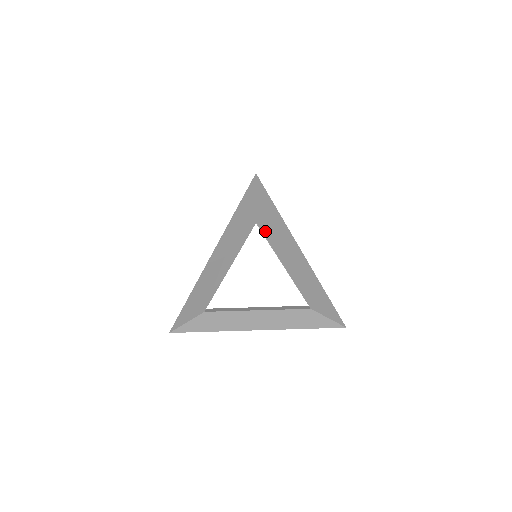
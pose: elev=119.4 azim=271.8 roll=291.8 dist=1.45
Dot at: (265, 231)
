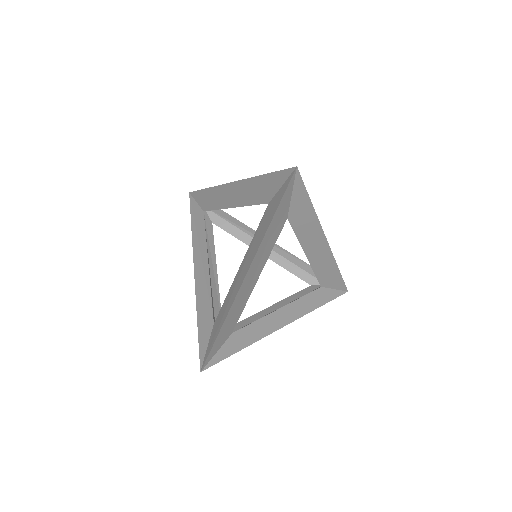
Dot at: (294, 225)
